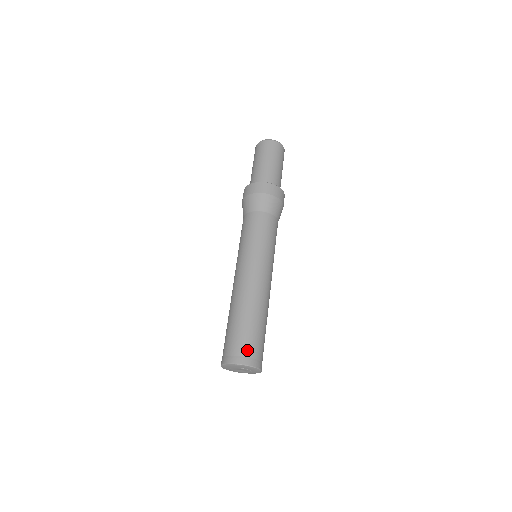
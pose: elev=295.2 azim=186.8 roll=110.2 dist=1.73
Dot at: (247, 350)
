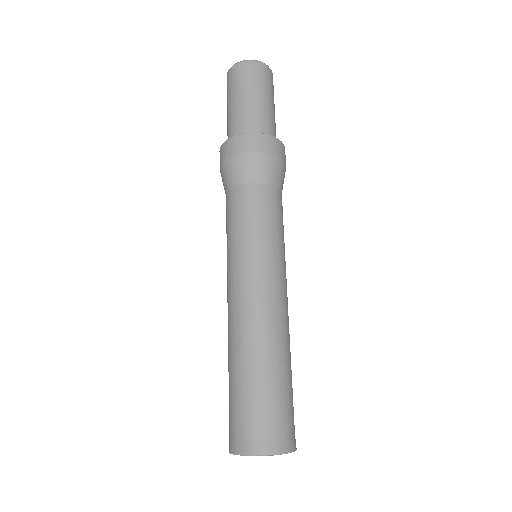
Dot at: (239, 428)
